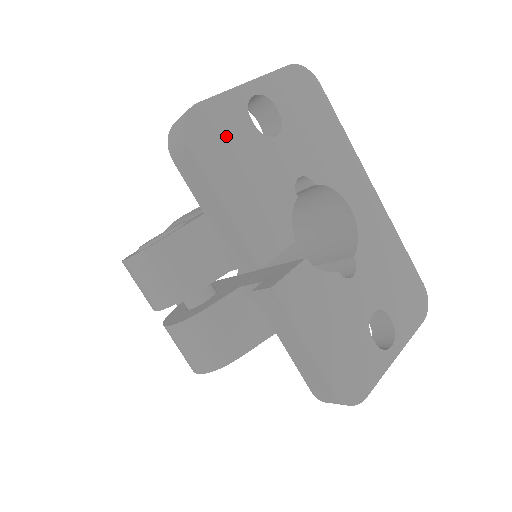
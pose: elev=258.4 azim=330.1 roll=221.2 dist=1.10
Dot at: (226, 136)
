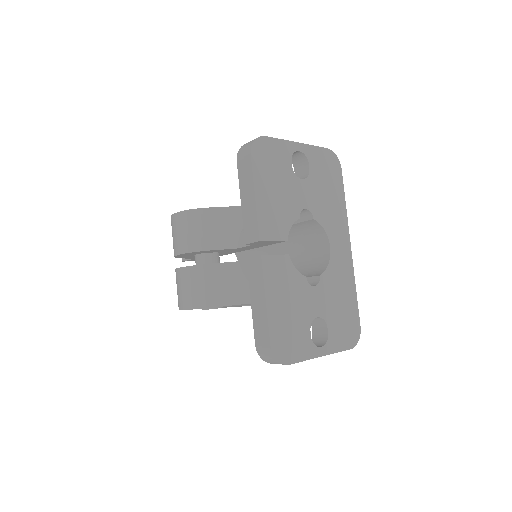
Dot at: (273, 161)
